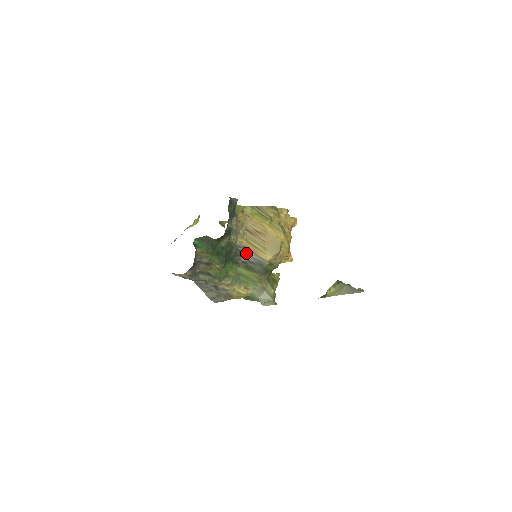
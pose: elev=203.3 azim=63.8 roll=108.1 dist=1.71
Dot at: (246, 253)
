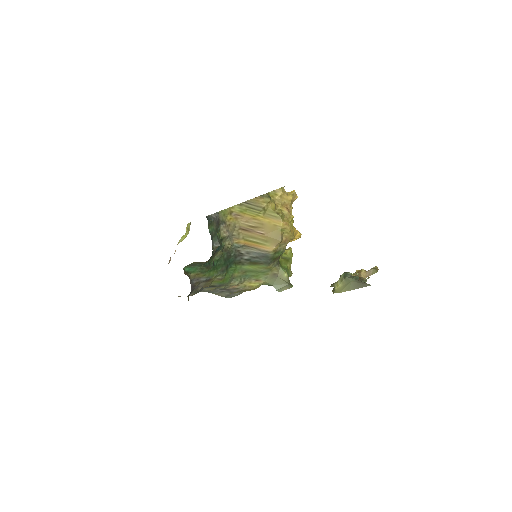
Dot at: (247, 250)
